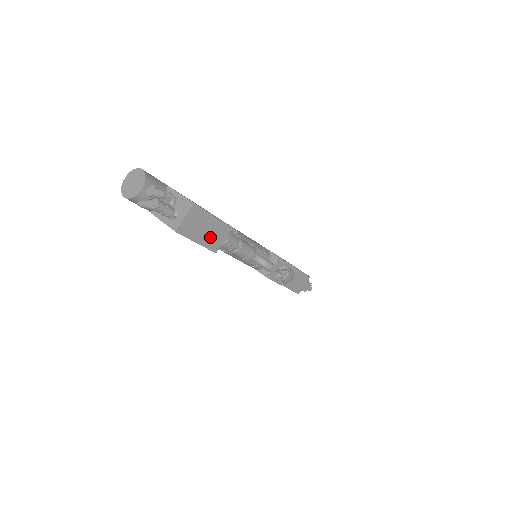
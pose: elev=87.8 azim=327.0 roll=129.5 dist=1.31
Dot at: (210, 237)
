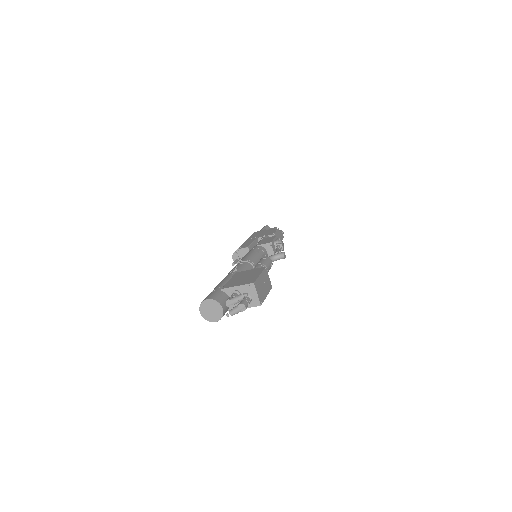
Dot at: (266, 285)
